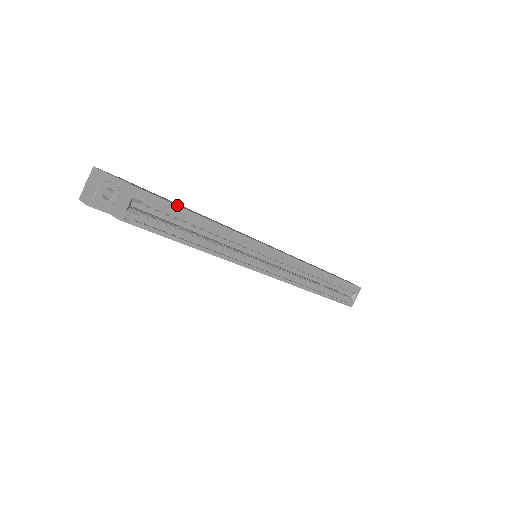
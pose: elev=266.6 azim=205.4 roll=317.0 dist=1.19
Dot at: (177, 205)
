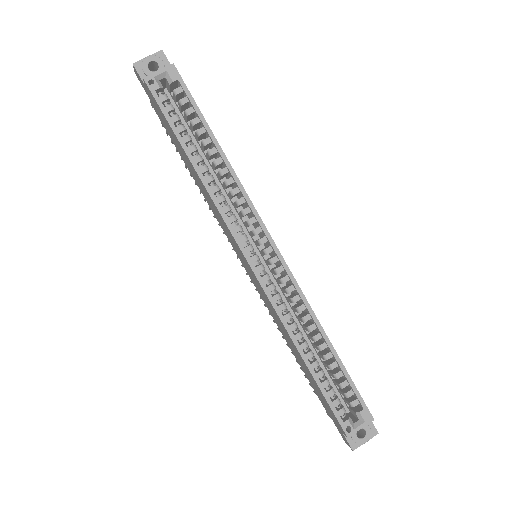
Dot at: occluded
